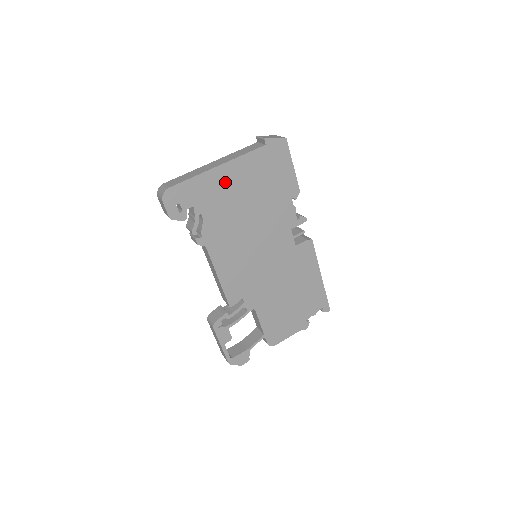
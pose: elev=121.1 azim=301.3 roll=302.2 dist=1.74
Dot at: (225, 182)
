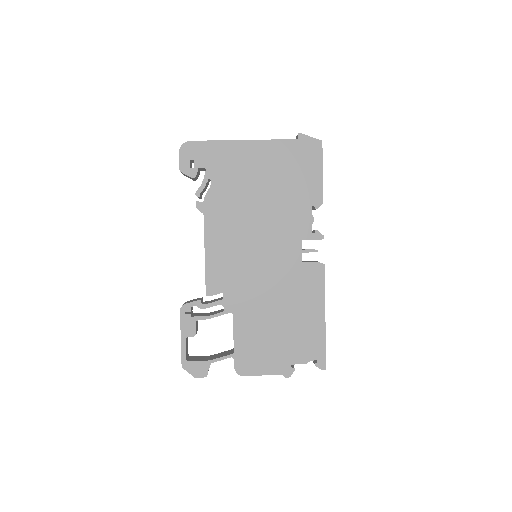
Dot at: (245, 158)
